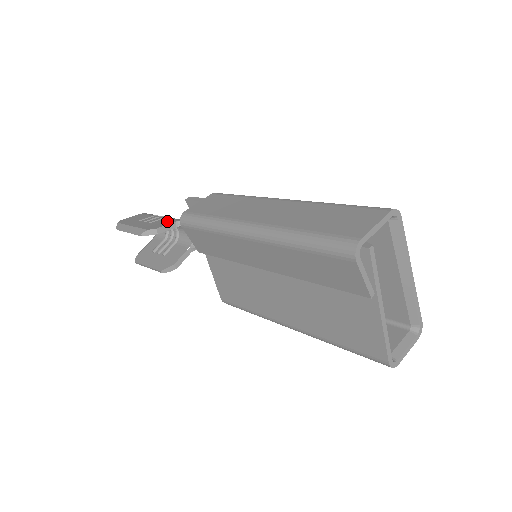
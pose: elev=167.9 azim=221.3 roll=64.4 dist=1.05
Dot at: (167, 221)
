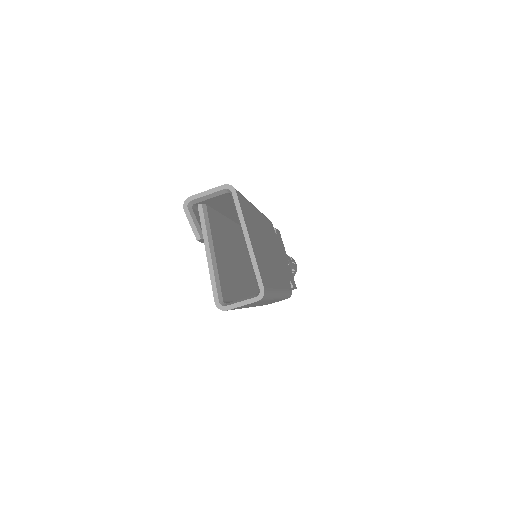
Dot at: occluded
